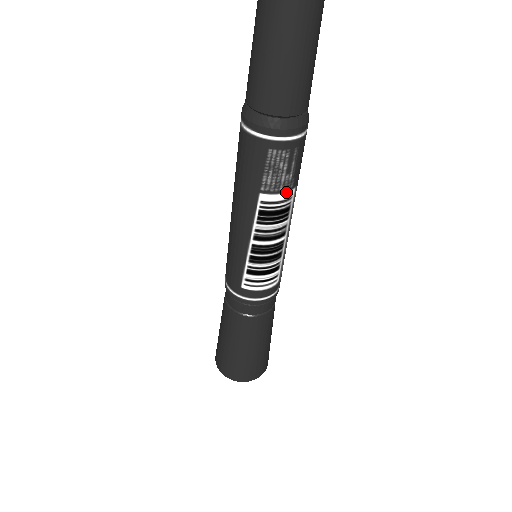
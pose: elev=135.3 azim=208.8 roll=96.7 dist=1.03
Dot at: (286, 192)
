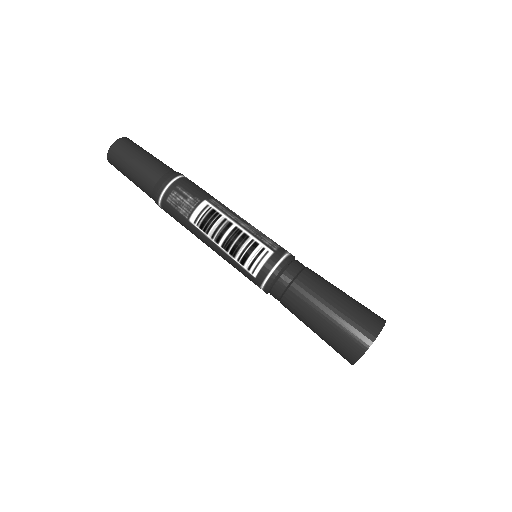
Dot at: (198, 206)
